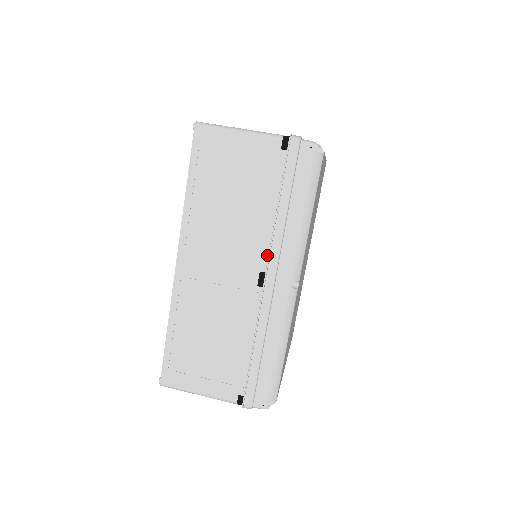
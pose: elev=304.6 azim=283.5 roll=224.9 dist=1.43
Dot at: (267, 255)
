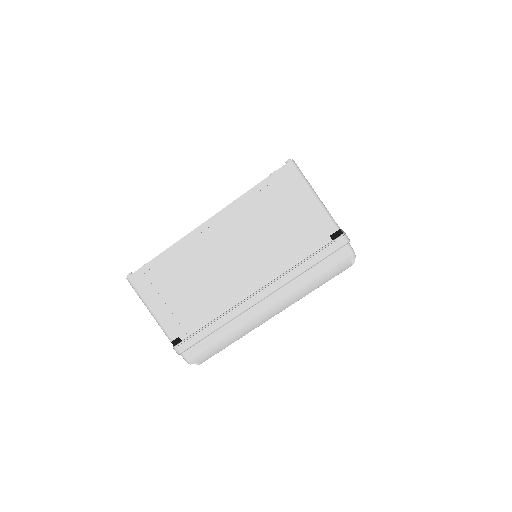
Dot at: occluded
